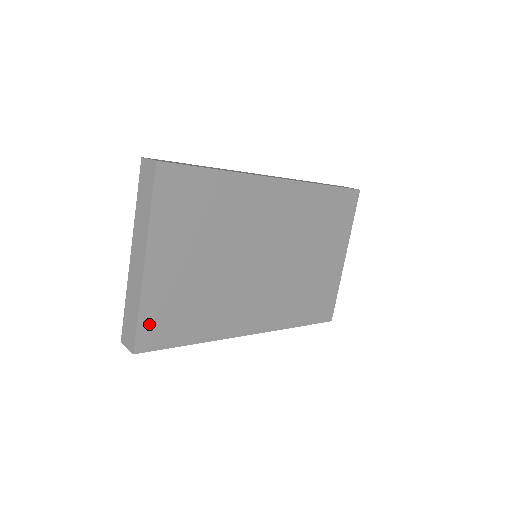
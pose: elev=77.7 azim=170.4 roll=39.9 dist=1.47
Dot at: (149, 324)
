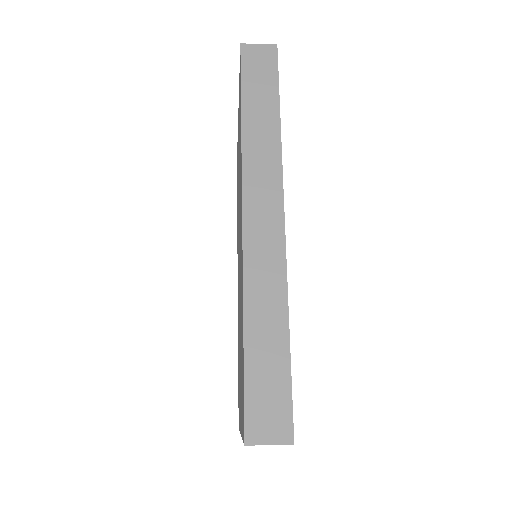
Dot at: occluded
